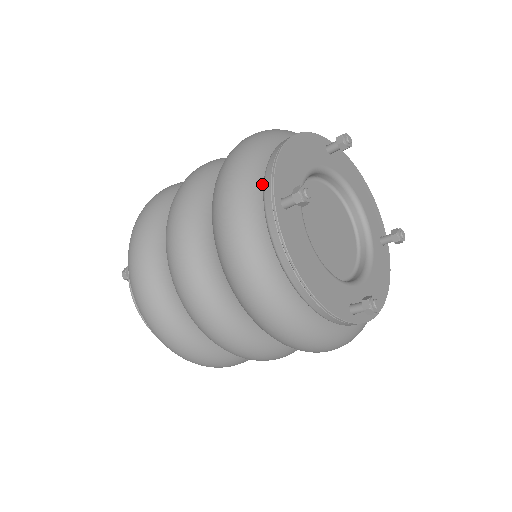
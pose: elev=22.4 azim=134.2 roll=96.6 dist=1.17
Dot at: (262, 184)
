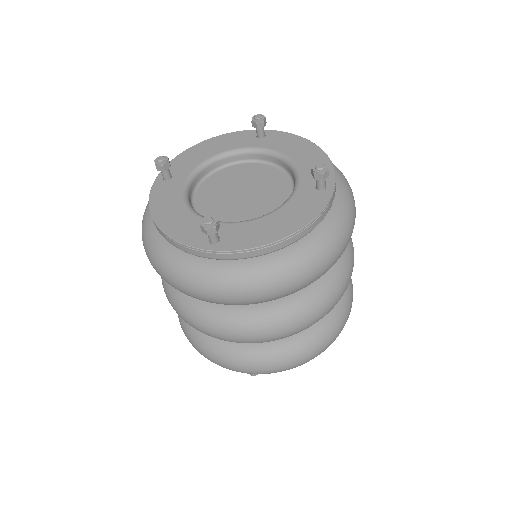
Dot at: occluded
